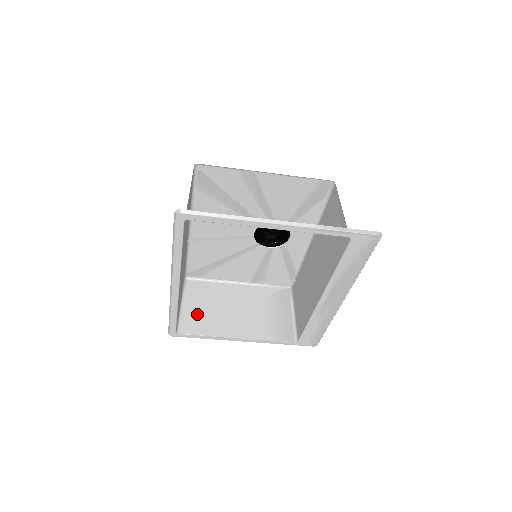
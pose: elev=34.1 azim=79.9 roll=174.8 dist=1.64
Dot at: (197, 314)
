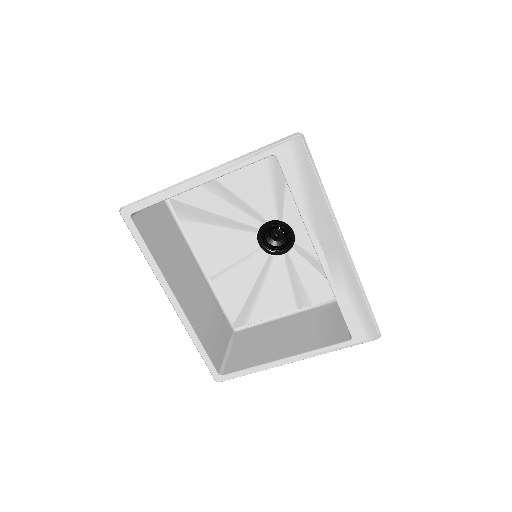
Dot at: (243, 354)
